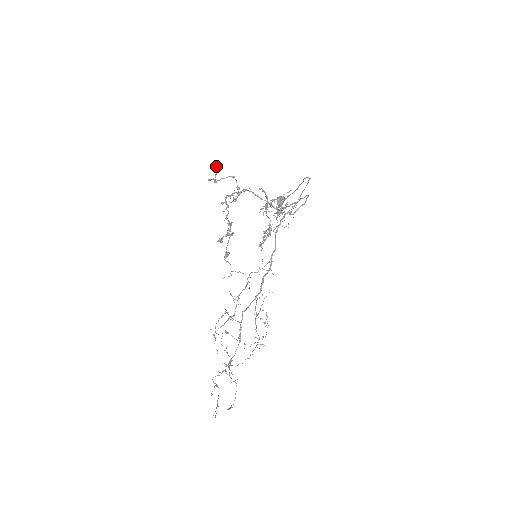
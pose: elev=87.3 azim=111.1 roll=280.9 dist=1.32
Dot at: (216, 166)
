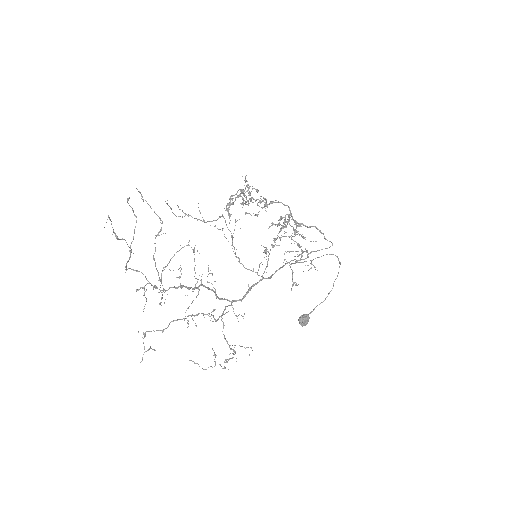
Dot at: (255, 189)
